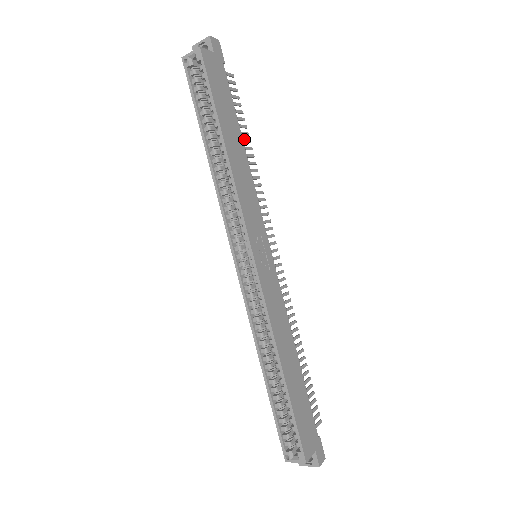
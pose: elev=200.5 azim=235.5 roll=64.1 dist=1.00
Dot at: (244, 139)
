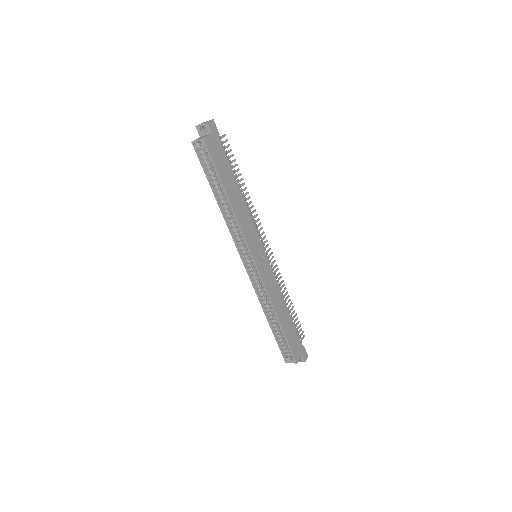
Dot at: (239, 180)
